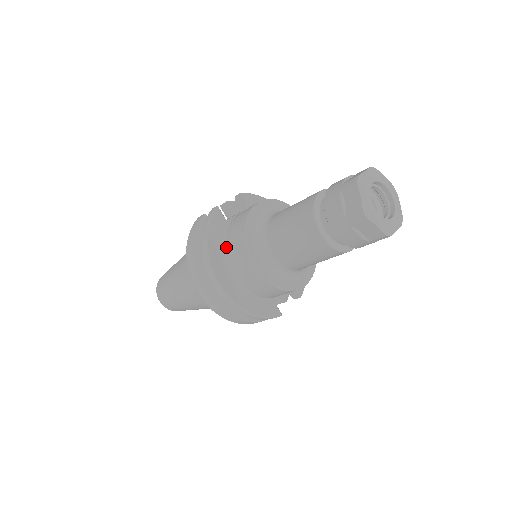
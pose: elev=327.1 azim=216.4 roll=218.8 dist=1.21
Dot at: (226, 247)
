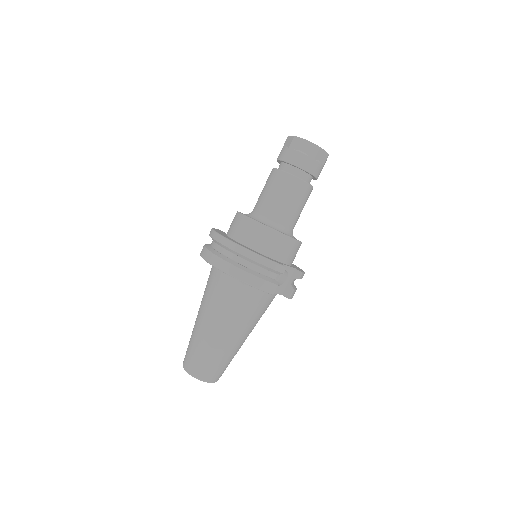
Dot at: (228, 233)
